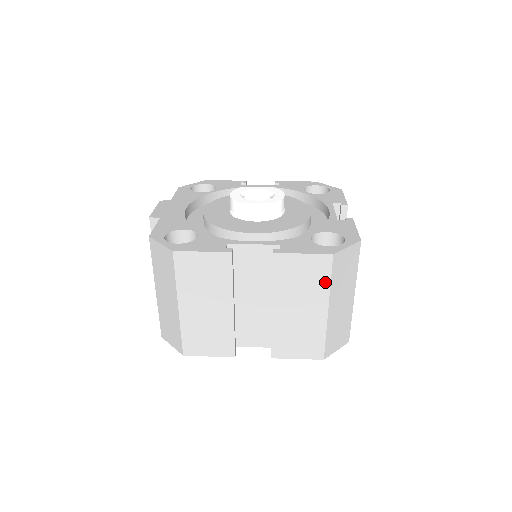
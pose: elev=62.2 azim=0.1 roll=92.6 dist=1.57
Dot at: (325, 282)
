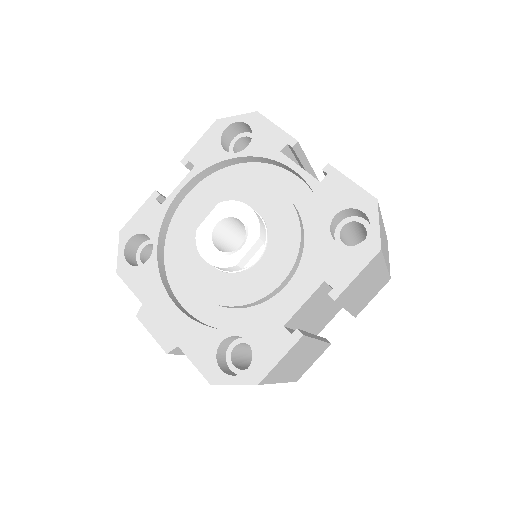
Dot at: (380, 263)
